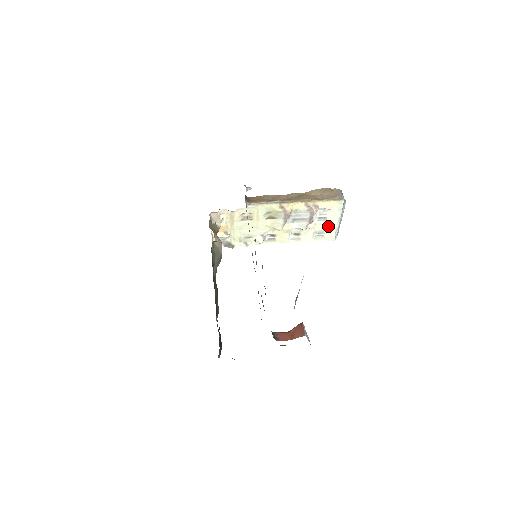
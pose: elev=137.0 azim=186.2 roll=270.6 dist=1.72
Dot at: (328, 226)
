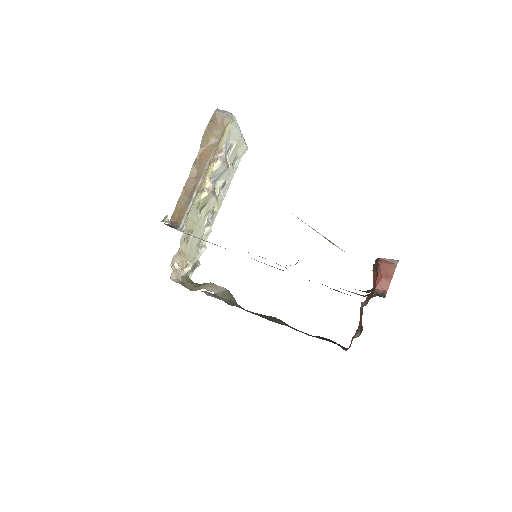
Dot at: (236, 147)
